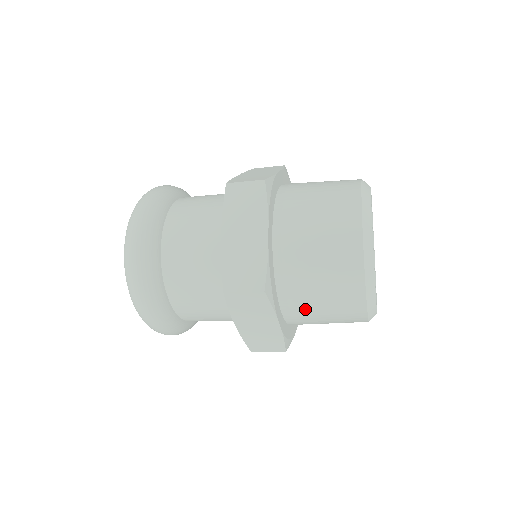
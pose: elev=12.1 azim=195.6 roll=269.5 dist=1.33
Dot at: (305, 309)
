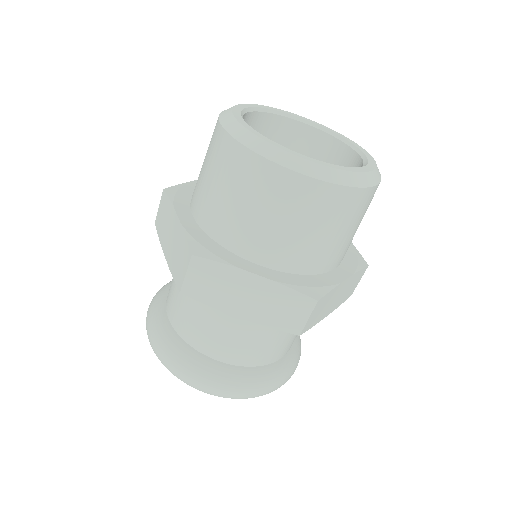
Dot at: (266, 239)
